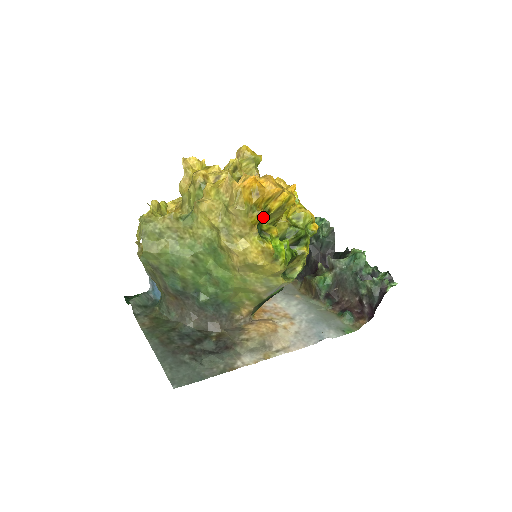
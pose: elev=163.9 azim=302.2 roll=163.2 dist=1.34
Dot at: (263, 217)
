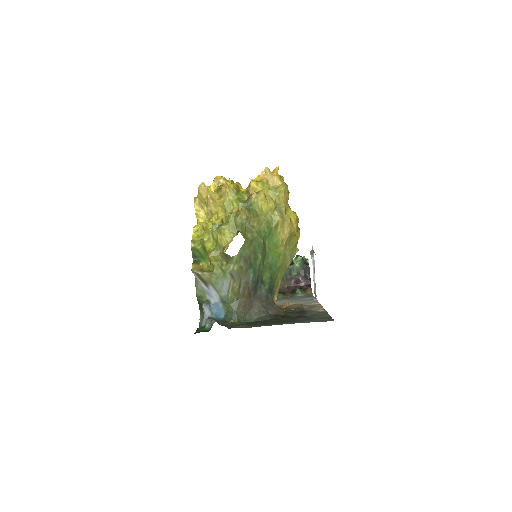
Dot at: occluded
